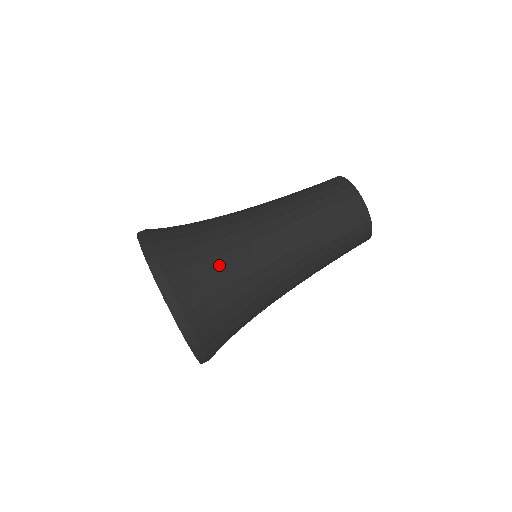
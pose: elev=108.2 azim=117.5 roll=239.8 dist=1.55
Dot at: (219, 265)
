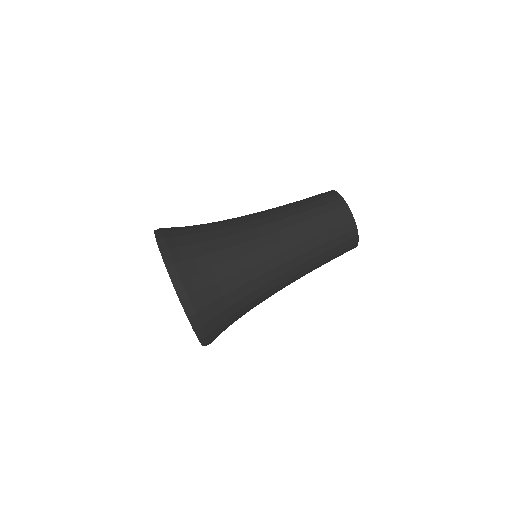
Dot at: (227, 272)
